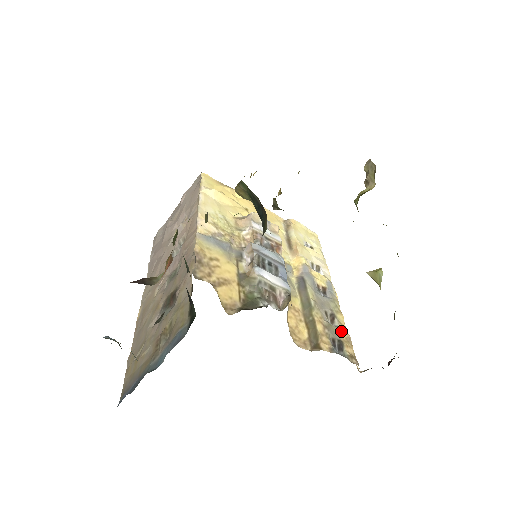
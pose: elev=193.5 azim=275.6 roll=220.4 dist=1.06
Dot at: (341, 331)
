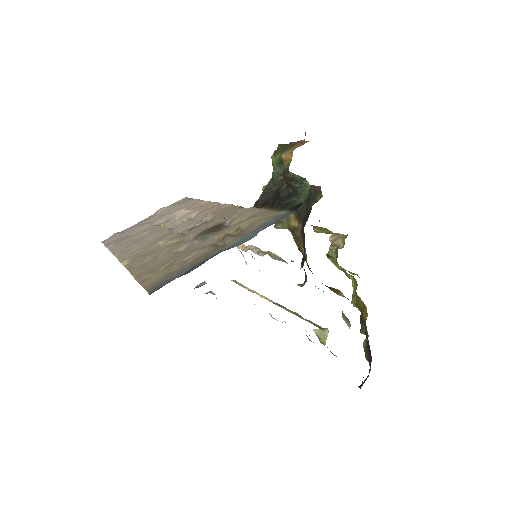
Dot at: occluded
